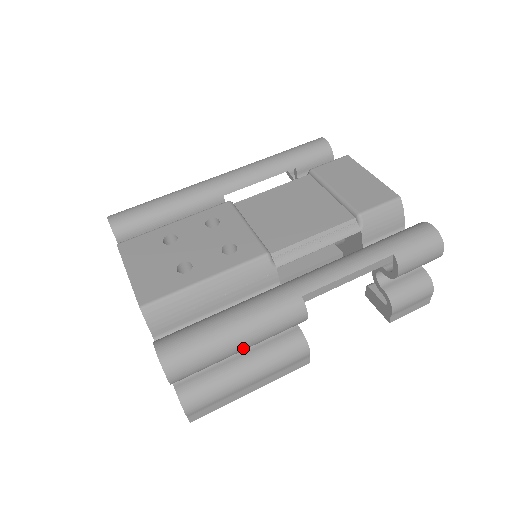
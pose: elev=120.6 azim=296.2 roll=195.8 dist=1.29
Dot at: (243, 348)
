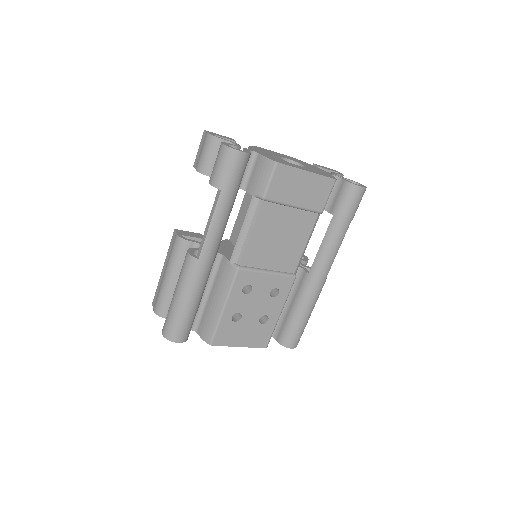
Dot at: occluded
